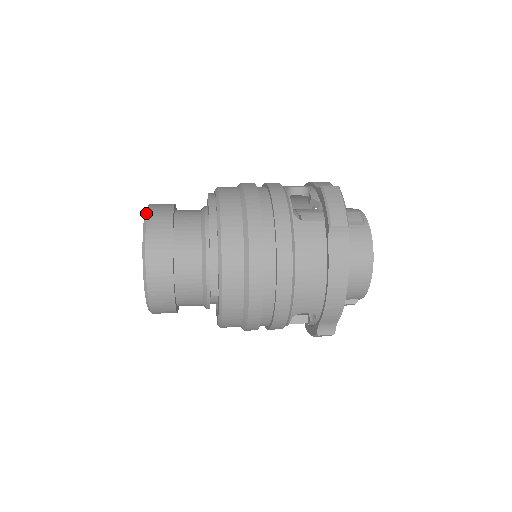
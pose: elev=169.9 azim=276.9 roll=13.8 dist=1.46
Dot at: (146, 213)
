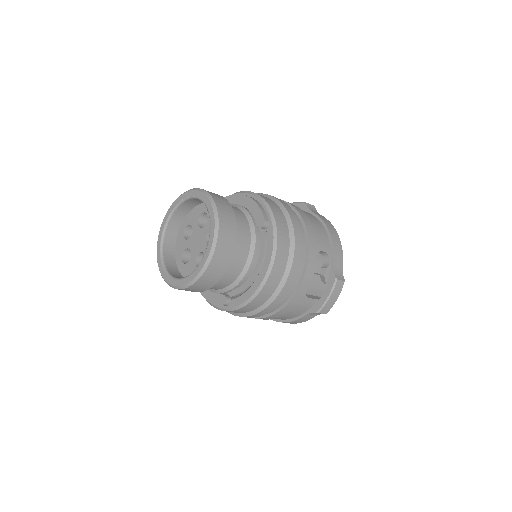
Dot at: occluded
